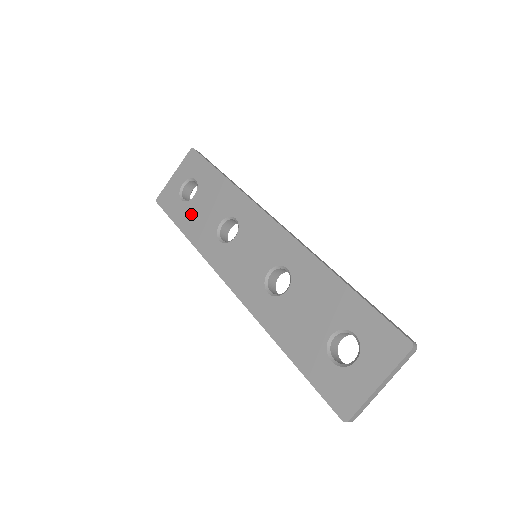
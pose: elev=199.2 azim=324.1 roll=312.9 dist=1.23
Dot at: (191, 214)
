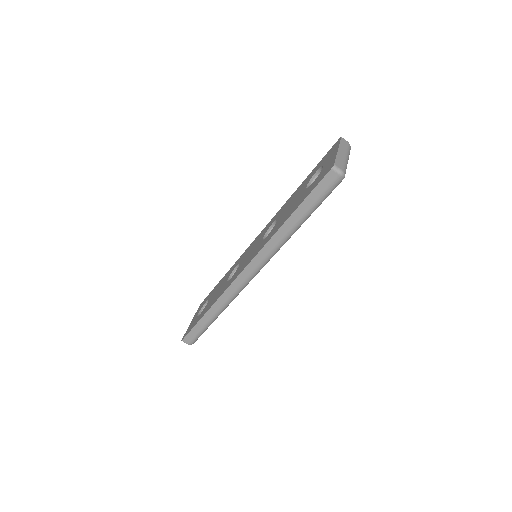
Dot at: (208, 305)
